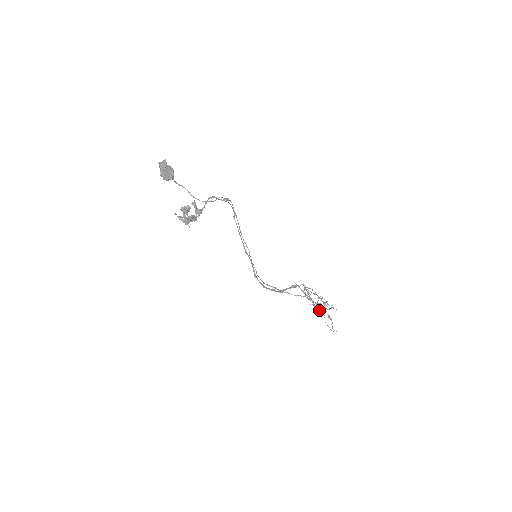
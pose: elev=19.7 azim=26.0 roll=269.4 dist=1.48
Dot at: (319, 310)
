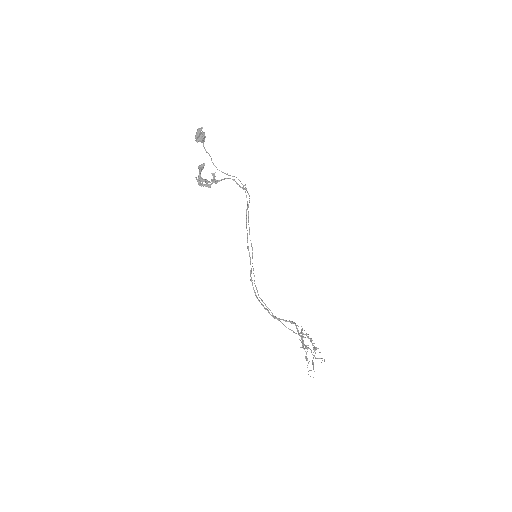
Dot at: (306, 354)
